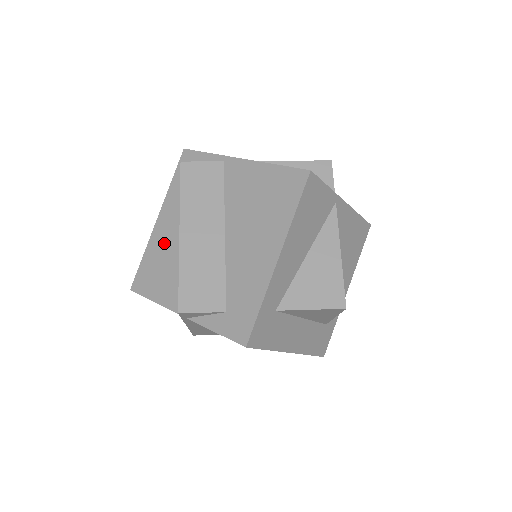
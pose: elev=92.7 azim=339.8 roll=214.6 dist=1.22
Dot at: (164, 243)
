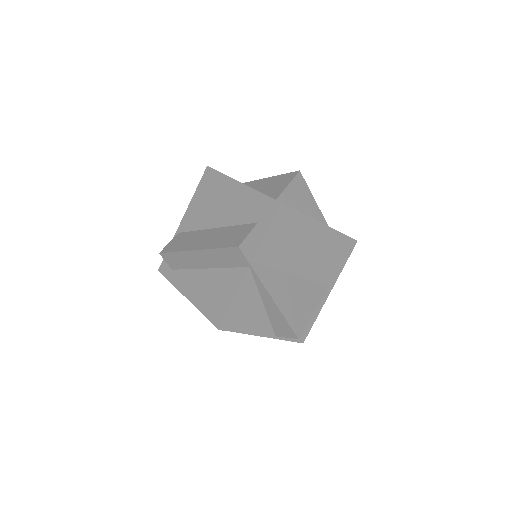
Dot at: (201, 288)
